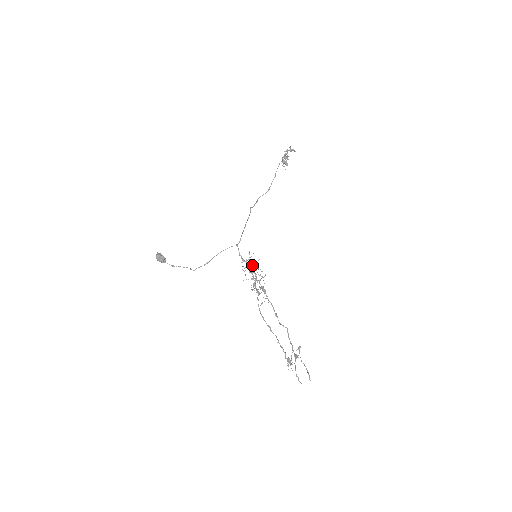
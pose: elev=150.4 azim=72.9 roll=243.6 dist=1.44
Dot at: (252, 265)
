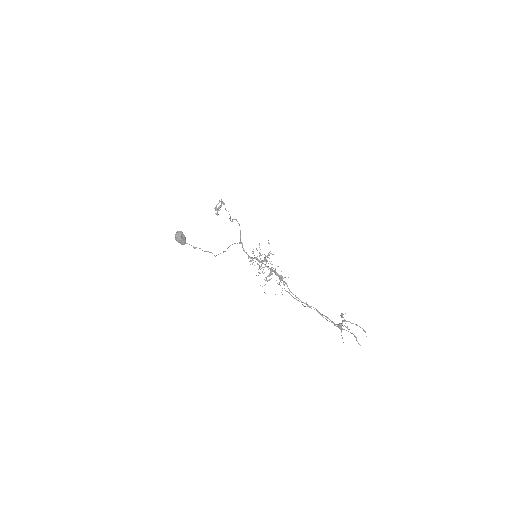
Dot at: occluded
